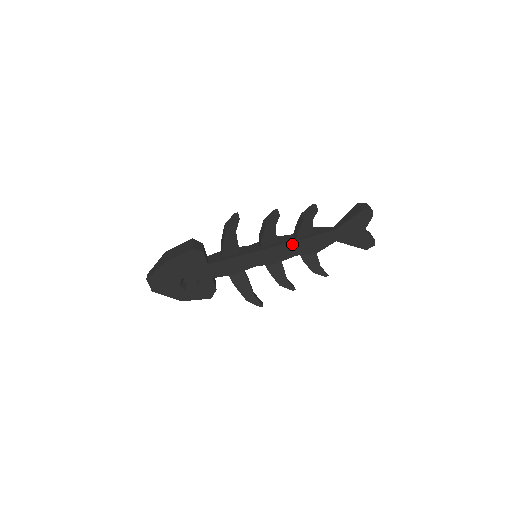
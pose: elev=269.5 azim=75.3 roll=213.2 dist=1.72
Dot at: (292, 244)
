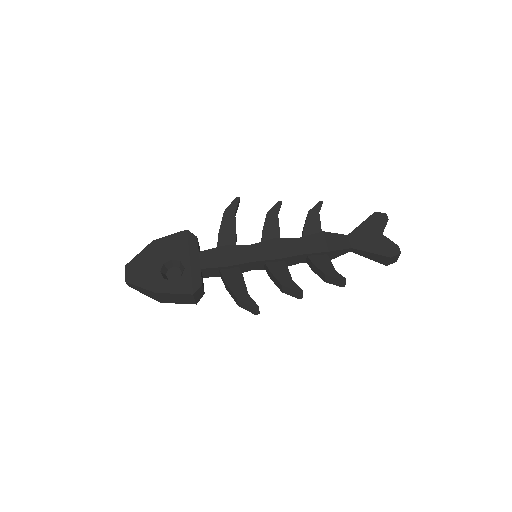
Dot at: (298, 240)
